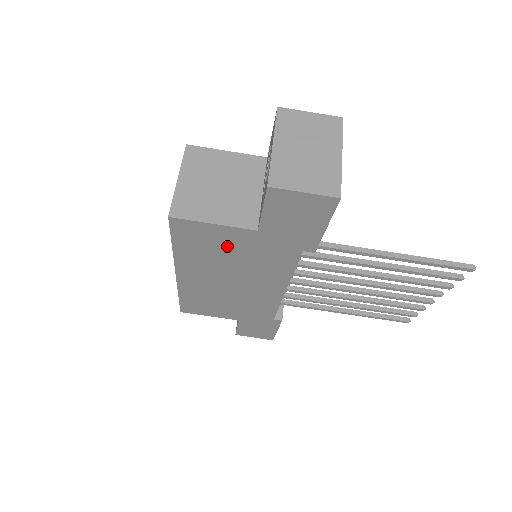
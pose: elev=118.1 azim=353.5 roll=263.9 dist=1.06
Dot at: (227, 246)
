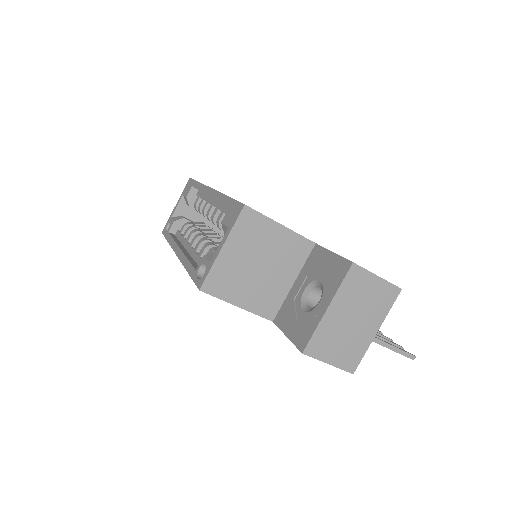
Dot at: occluded
